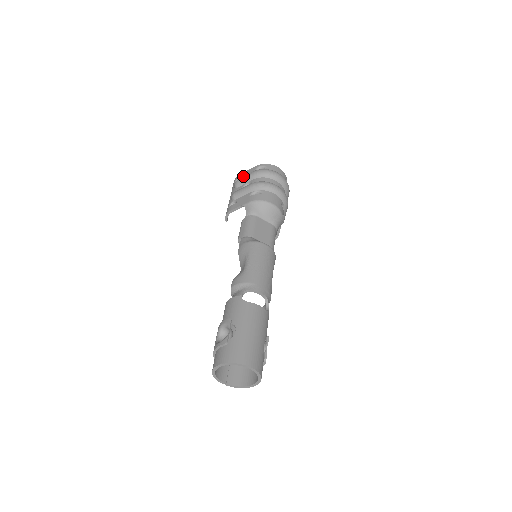
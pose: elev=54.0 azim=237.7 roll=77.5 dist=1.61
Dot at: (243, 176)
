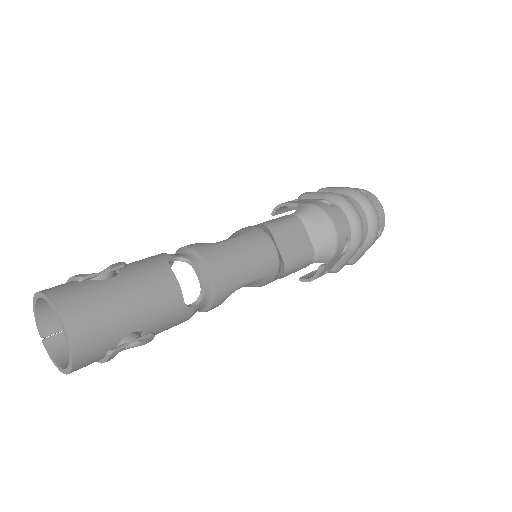
Dot at: (334, 187)
